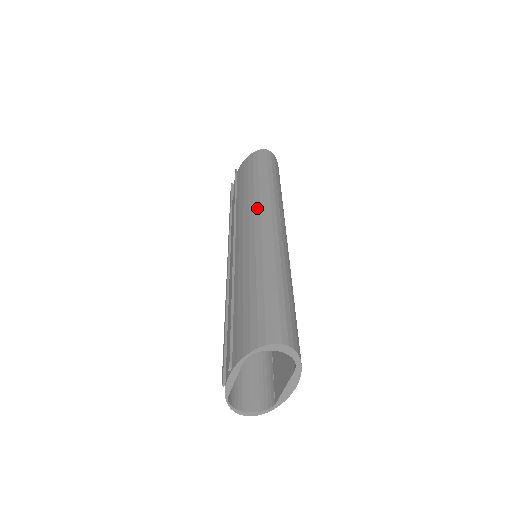
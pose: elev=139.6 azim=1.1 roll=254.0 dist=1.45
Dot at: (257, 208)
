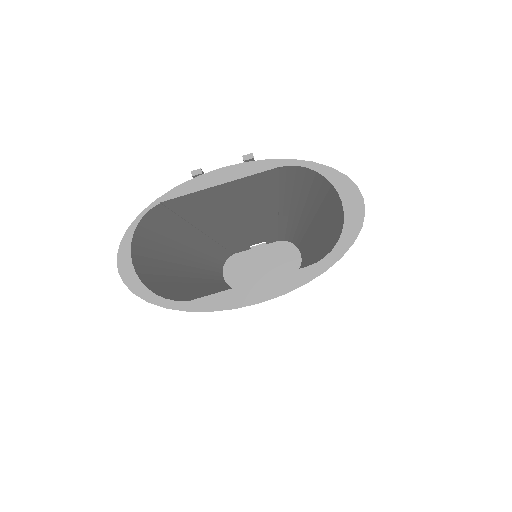
Dot at: occluded
